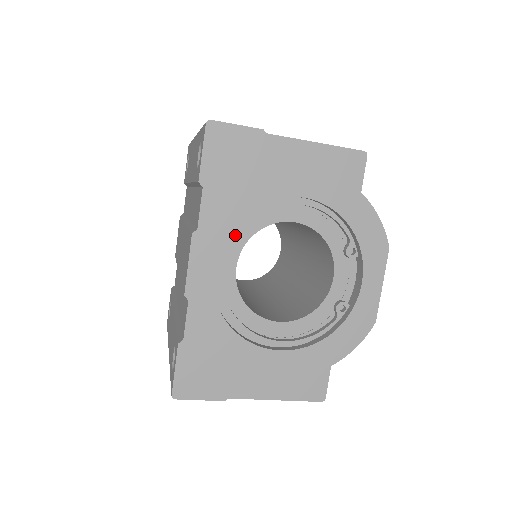
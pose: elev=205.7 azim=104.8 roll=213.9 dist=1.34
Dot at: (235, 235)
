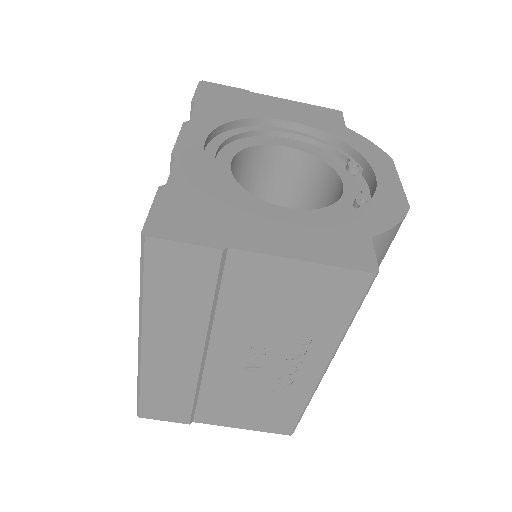
Dot at: (228, 145)
